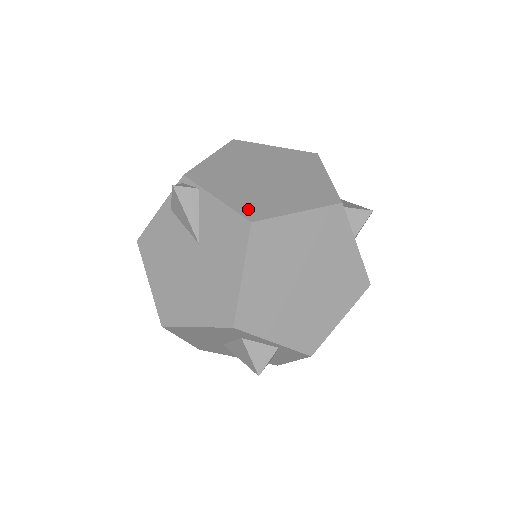
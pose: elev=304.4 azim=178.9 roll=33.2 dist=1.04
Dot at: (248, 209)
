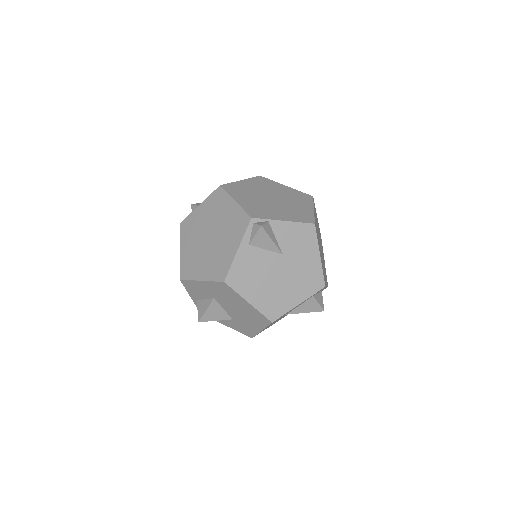
Dot at: (302, 219)
